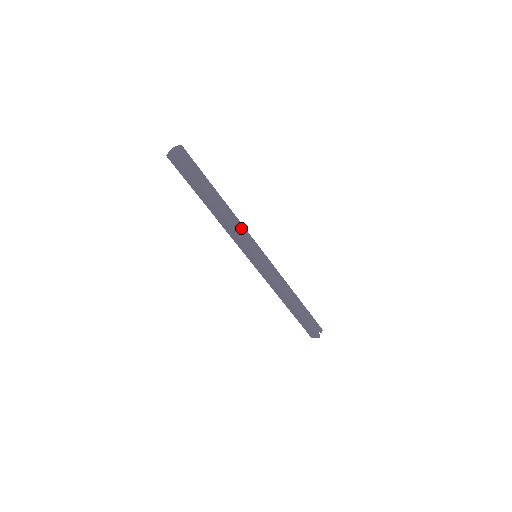
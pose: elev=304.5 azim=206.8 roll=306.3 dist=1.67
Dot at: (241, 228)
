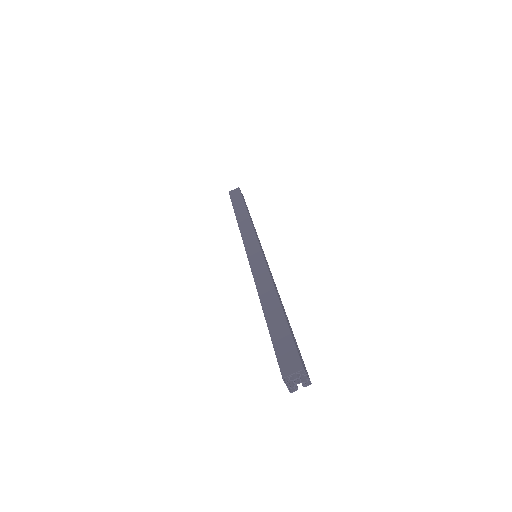
Dot at: occluded
